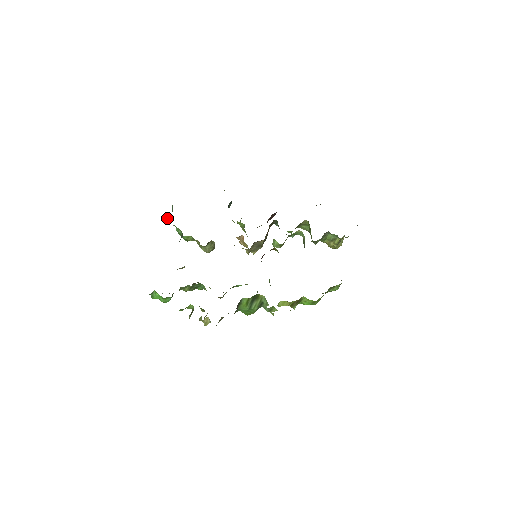
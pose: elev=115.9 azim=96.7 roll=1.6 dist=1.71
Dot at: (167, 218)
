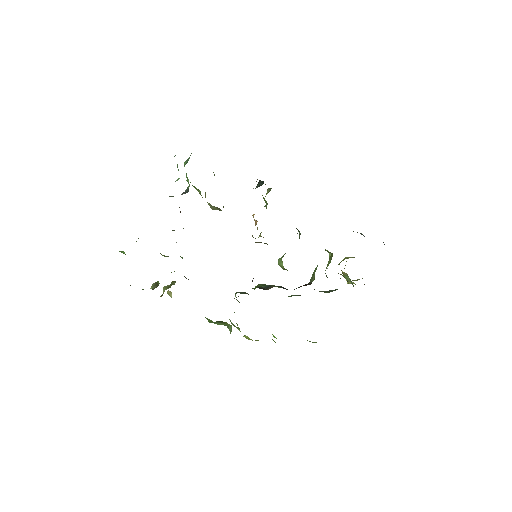
Dot at: occluded
